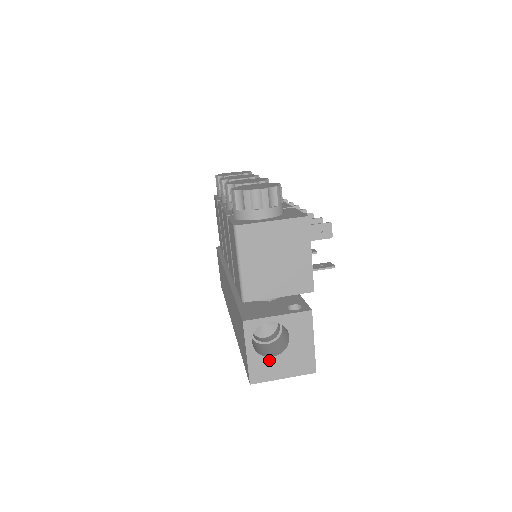
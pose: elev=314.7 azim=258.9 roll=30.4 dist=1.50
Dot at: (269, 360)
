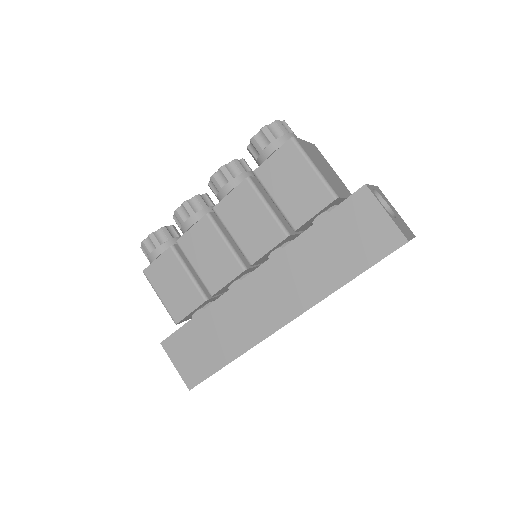
Dot at: (397, 221)
